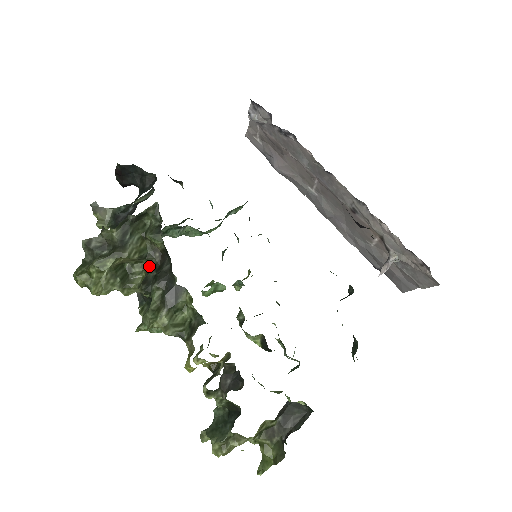
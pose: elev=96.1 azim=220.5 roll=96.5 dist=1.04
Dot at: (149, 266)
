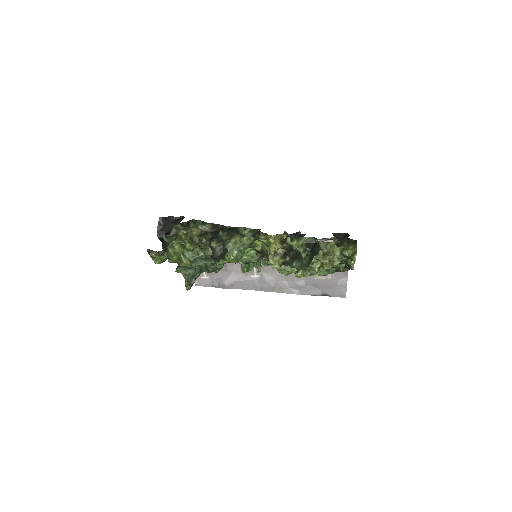
Dot at: (208, 240)
